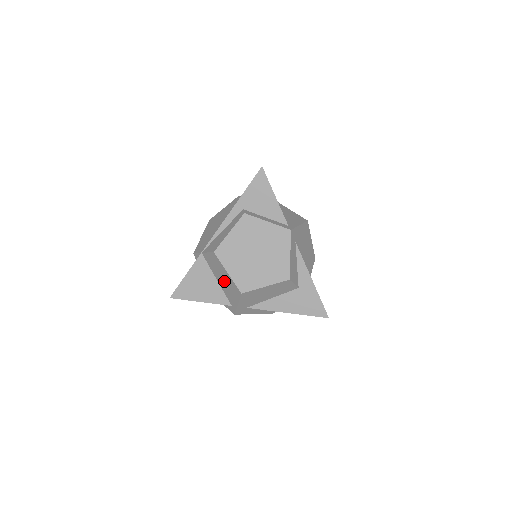
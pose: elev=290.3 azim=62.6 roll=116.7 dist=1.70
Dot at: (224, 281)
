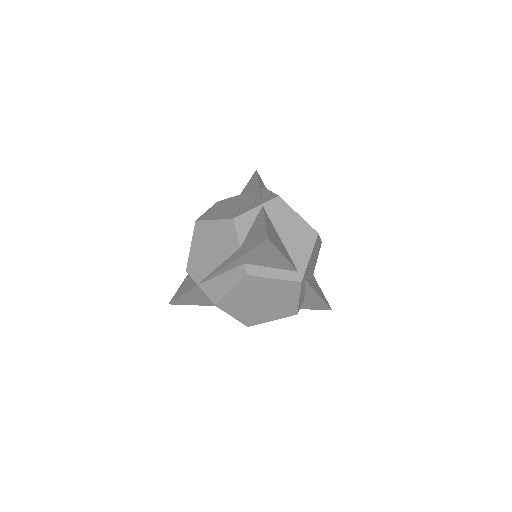
Dot at: occluded
